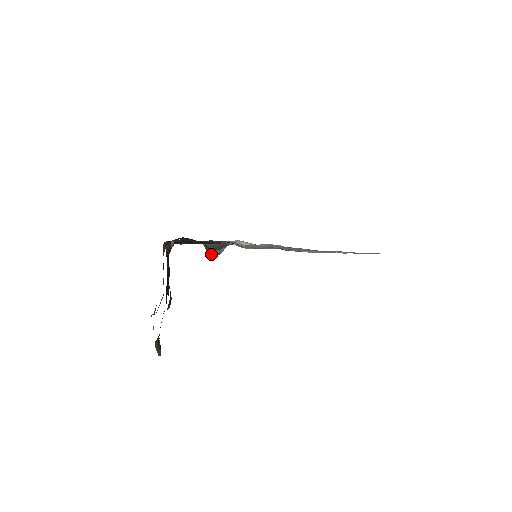
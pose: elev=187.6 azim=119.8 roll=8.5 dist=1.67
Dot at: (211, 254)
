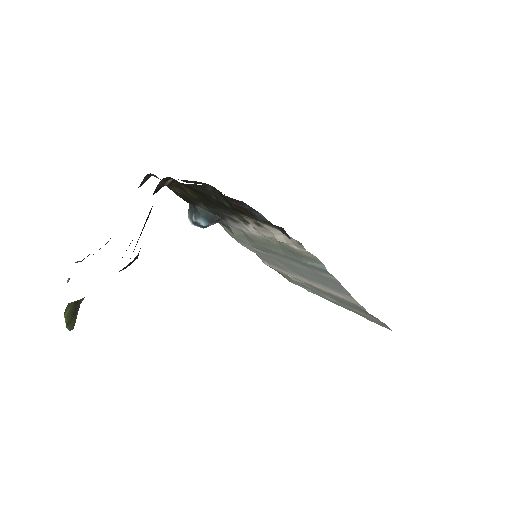
Dot at: (195, 222)
